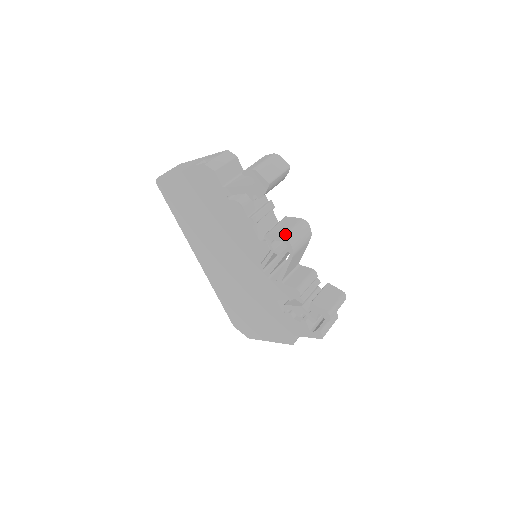
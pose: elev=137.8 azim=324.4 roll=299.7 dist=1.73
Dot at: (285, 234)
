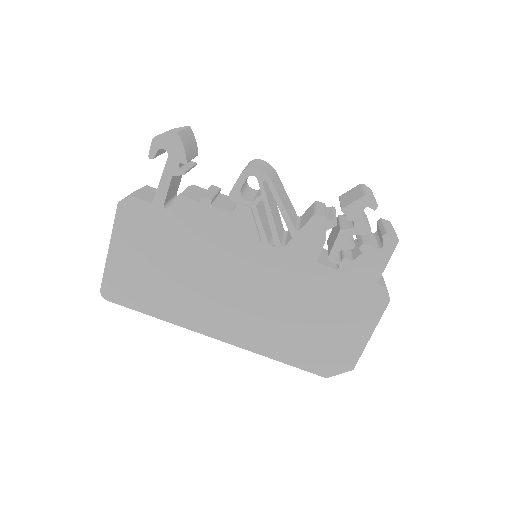
Dot at: (242, 171)
